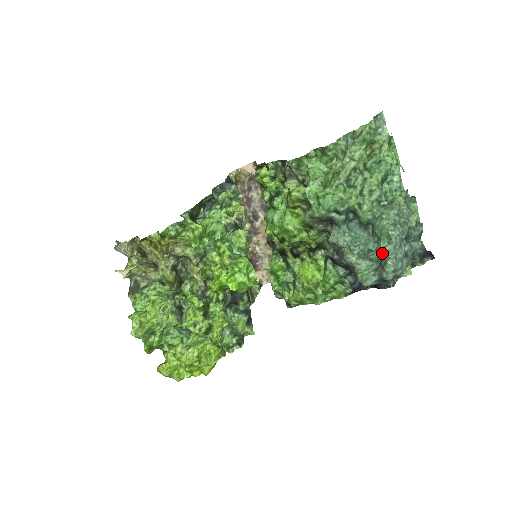
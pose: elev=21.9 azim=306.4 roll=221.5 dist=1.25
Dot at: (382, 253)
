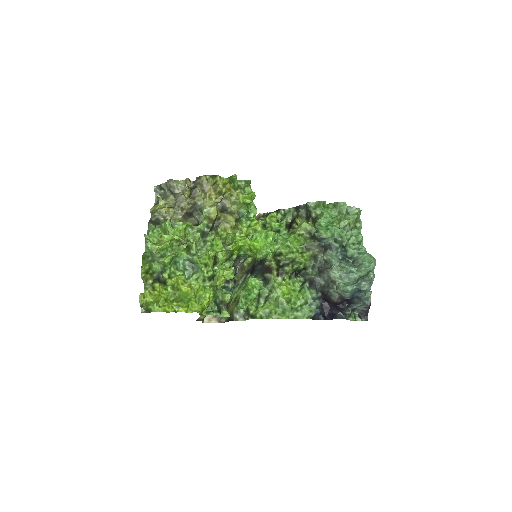
Dot at: (363, 271)
